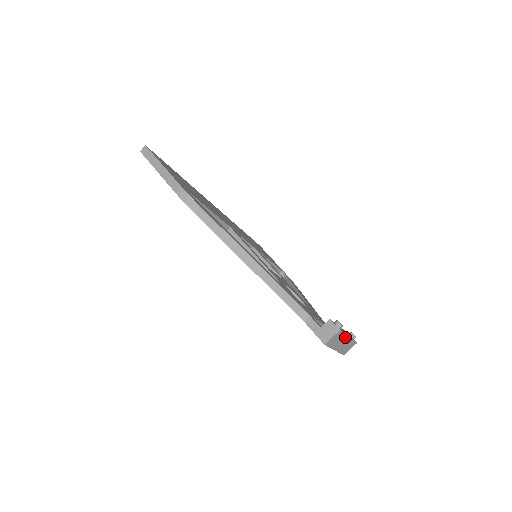
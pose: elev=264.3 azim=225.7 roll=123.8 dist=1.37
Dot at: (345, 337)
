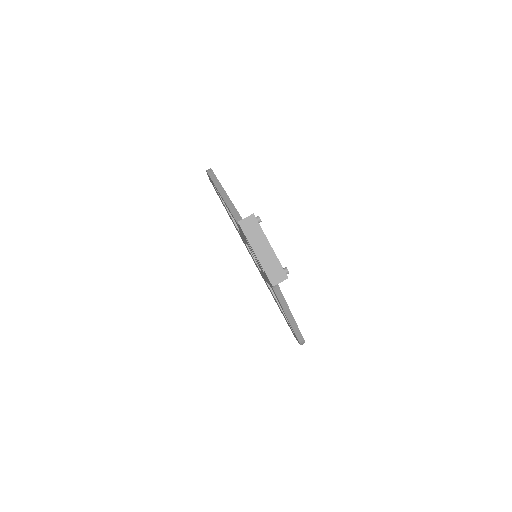
Dot at: (265, 240)
